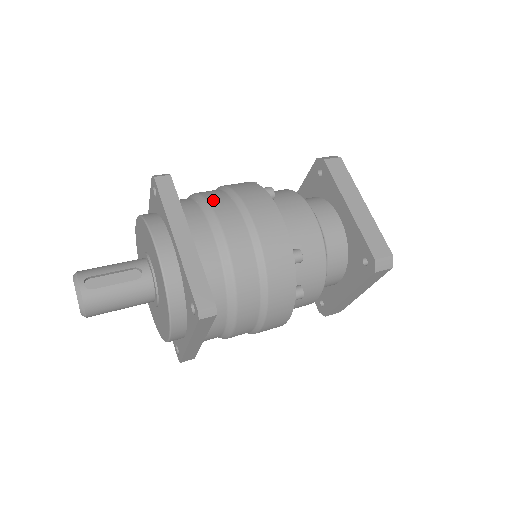
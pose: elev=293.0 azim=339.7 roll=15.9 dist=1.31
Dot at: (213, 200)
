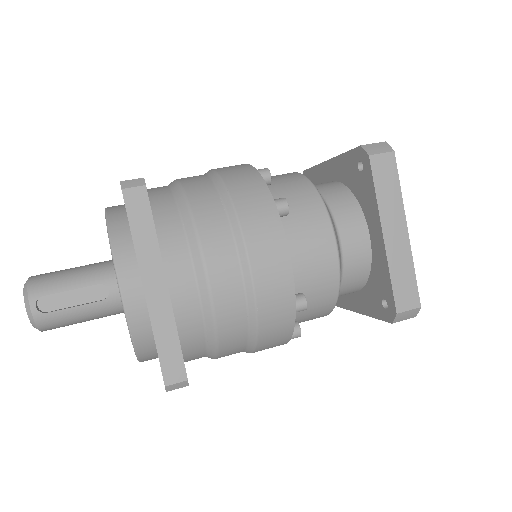
Dot at: (203, 222)
